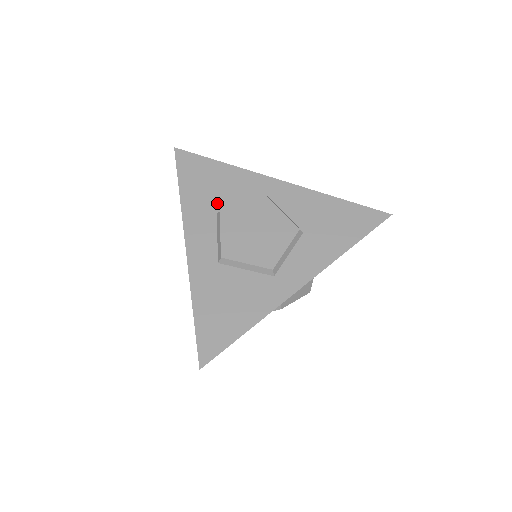
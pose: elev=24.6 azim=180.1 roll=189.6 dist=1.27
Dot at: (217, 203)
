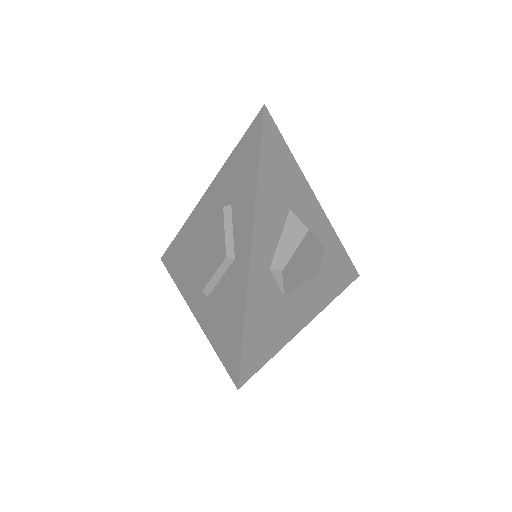
Dot at: occluded
